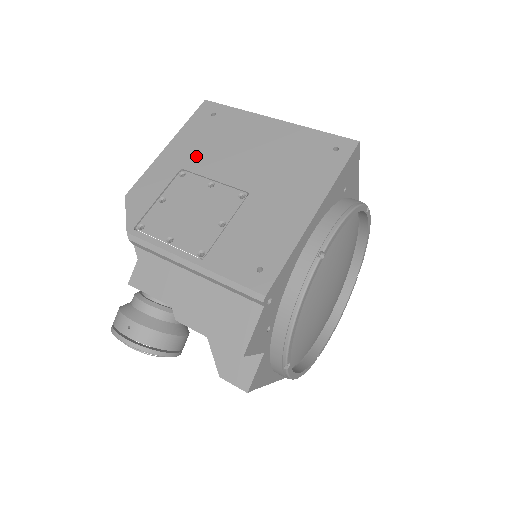
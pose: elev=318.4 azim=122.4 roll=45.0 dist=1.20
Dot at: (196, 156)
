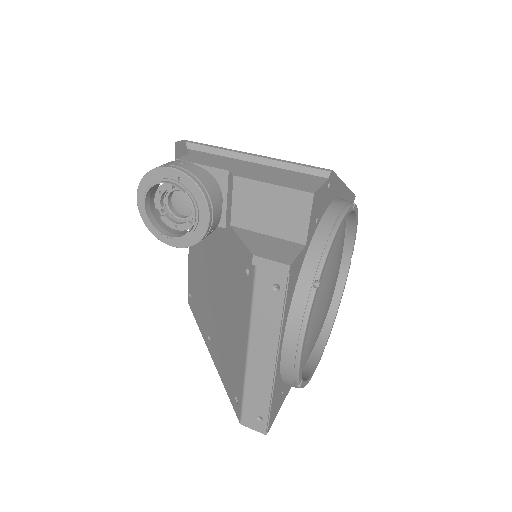
Dot at: occluded
